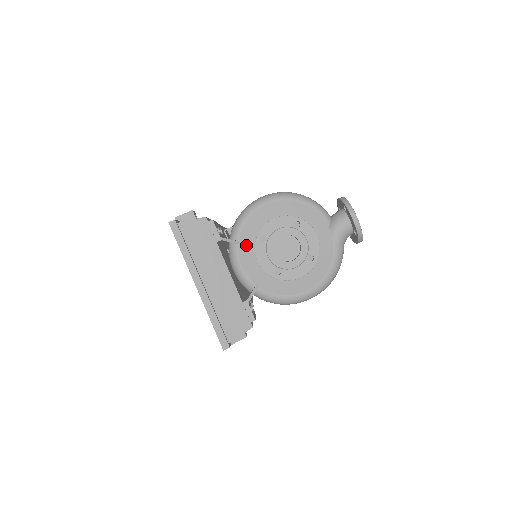
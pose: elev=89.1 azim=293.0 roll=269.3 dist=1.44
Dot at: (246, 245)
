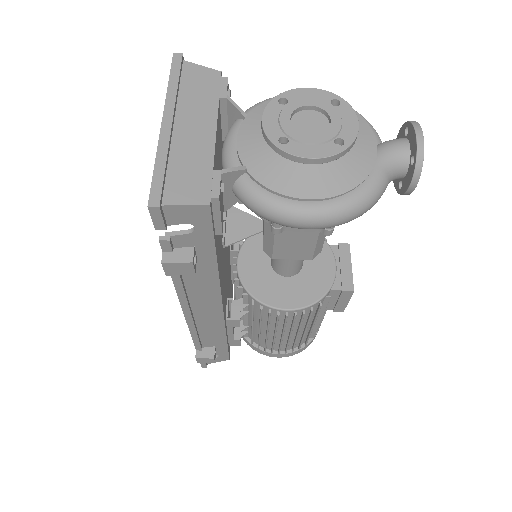
Dot at: (255, 119)
